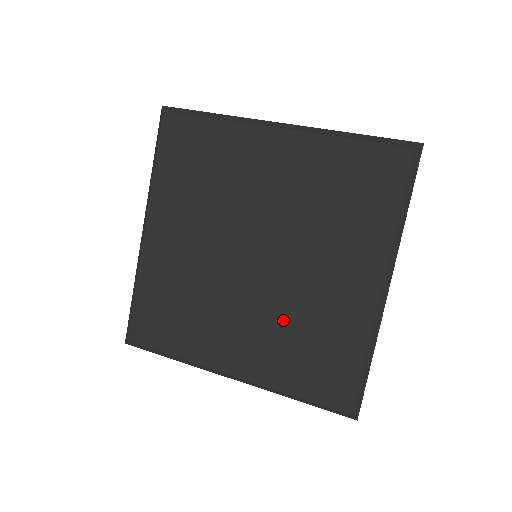
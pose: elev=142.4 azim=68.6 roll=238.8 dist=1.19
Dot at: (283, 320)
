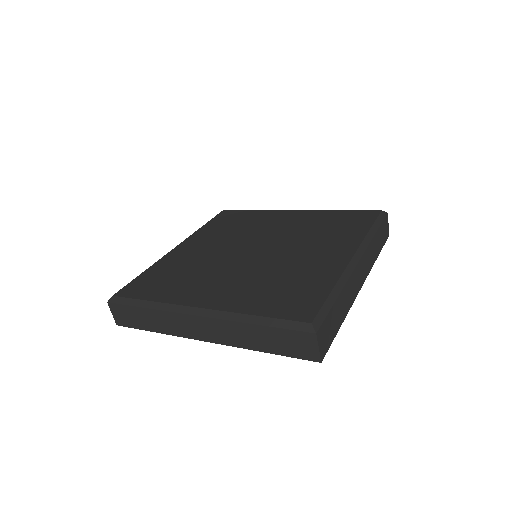
Dot at: (265, 275)
